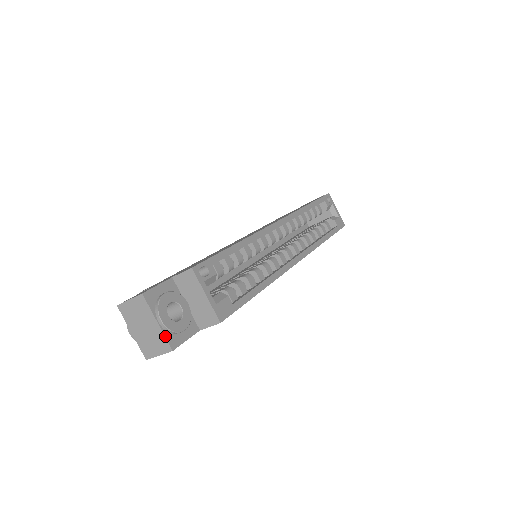
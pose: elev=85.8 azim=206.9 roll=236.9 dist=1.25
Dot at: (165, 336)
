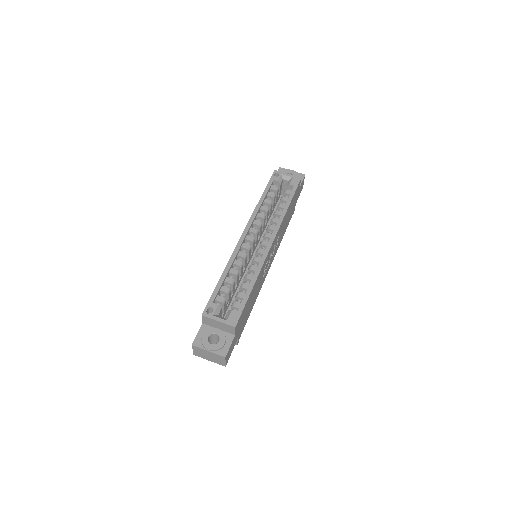
Dot at: (217, 354)
